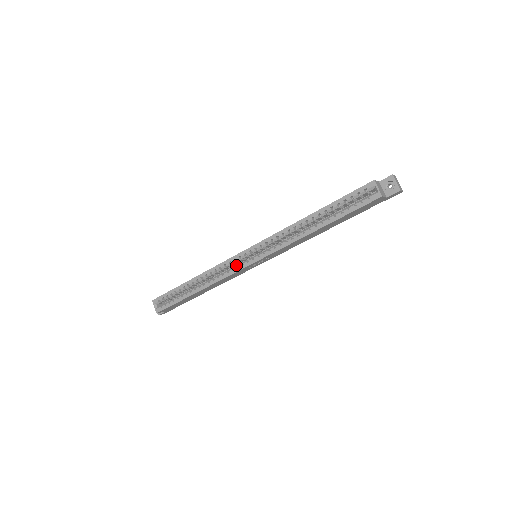
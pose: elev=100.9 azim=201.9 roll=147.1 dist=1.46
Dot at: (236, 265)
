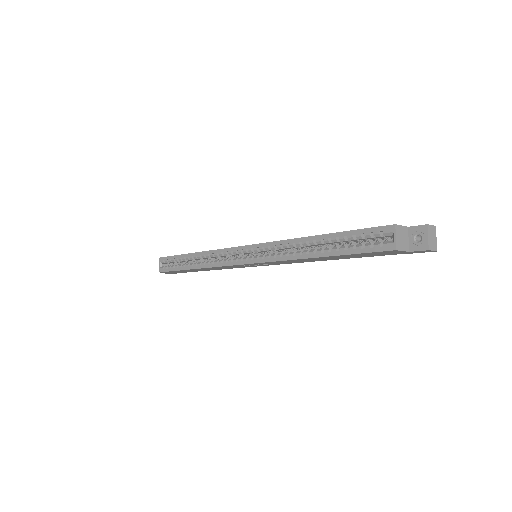
Dot at: occluded
